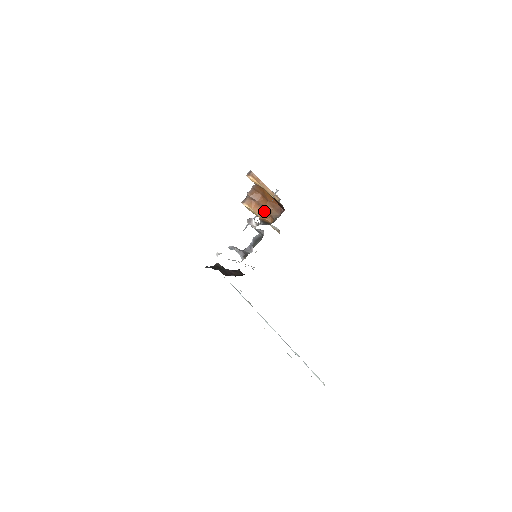
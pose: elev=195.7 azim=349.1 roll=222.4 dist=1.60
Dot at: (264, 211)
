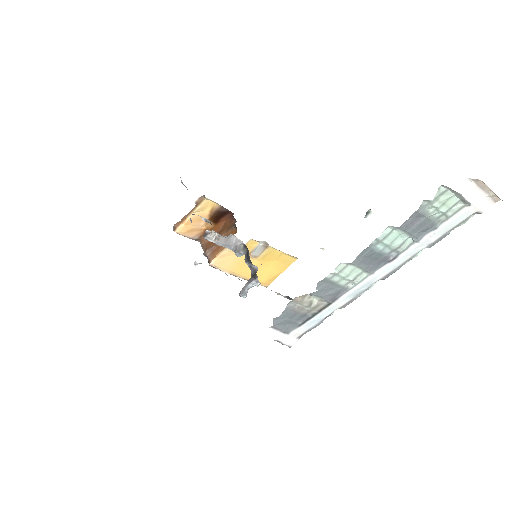
Dot at: occluded
